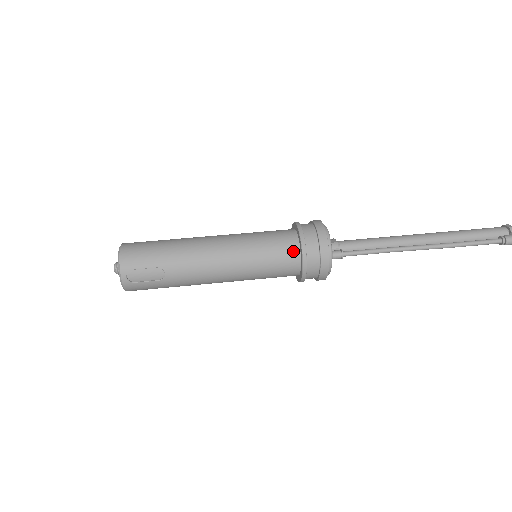
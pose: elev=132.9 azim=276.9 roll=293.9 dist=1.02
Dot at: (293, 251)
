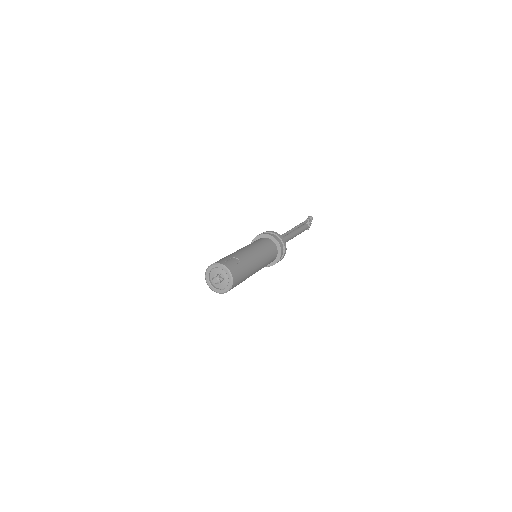
Dot at: (264, 239)
